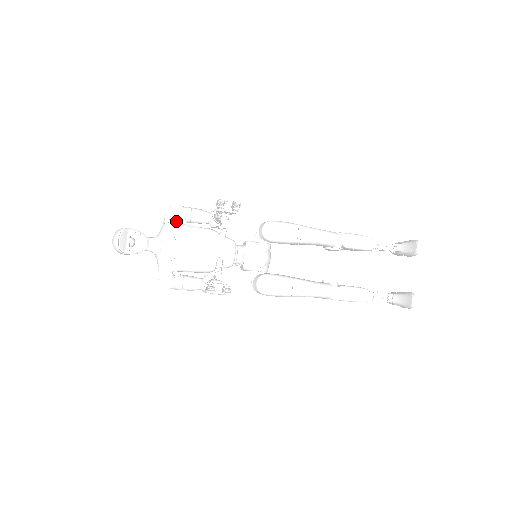
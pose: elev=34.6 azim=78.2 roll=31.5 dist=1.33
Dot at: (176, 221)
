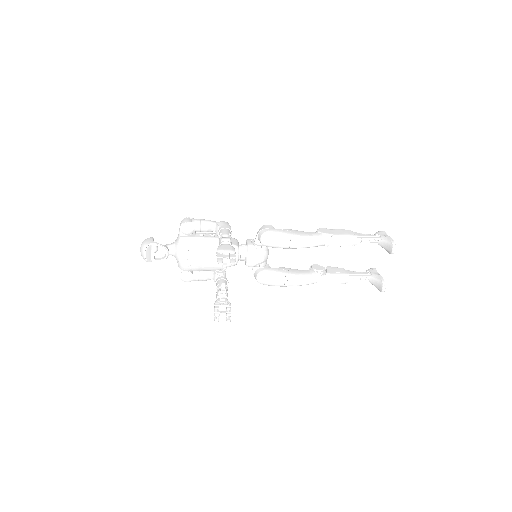
Dot at: (189, 233)
